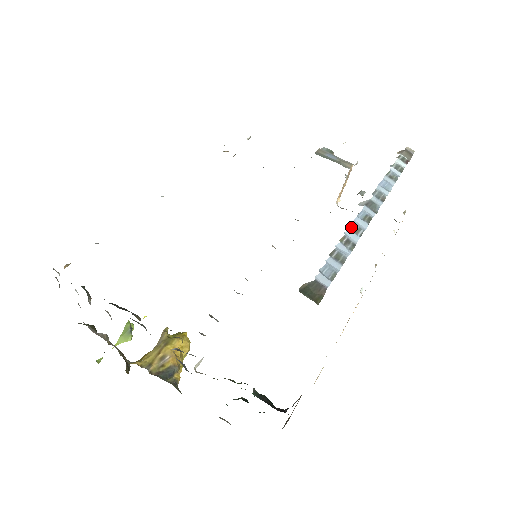
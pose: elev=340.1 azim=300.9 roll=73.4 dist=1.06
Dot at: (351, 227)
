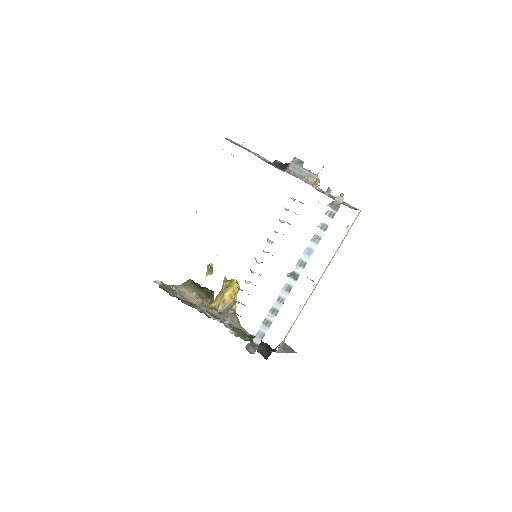
Dot at: (277, 299)
